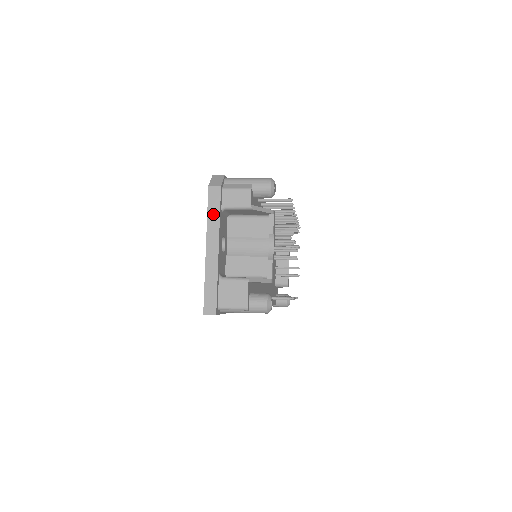
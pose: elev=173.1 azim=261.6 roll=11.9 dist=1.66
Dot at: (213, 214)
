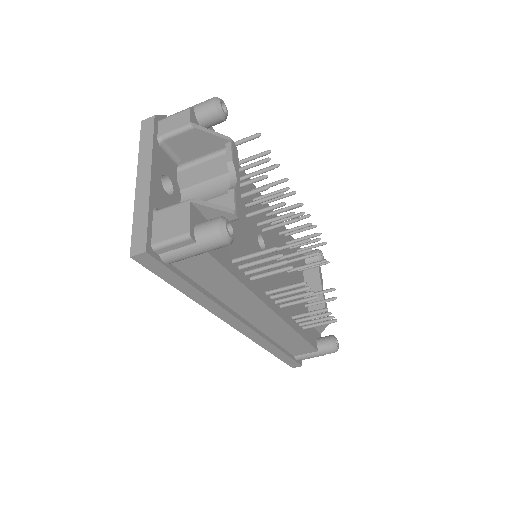
Dot at: (145, 144)
